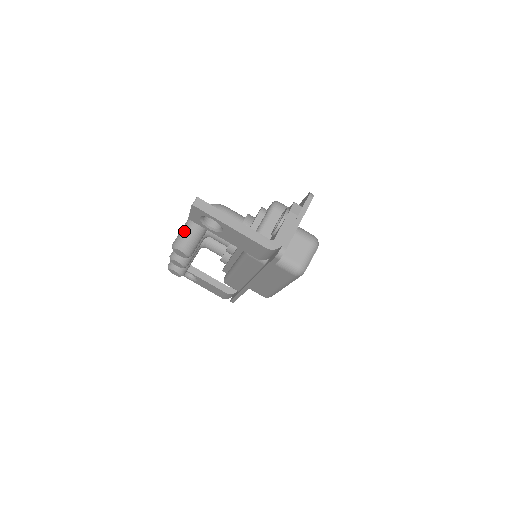
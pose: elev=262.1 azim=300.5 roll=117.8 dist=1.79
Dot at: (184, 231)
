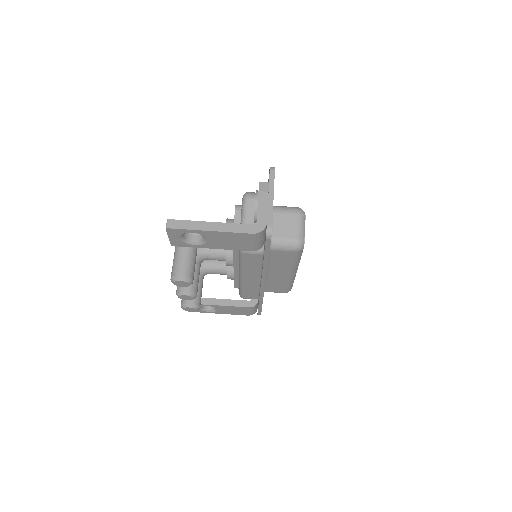
Dot at: (175, 262)
